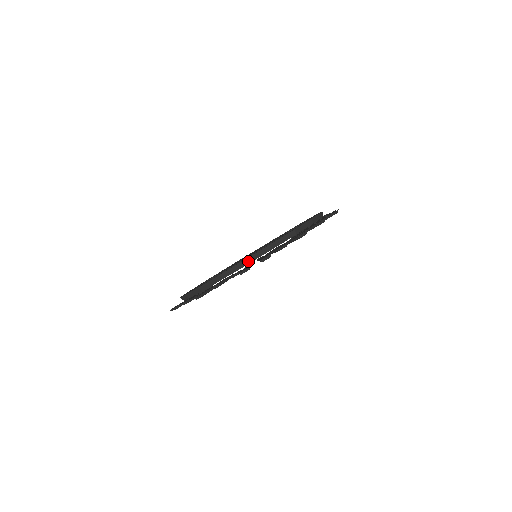
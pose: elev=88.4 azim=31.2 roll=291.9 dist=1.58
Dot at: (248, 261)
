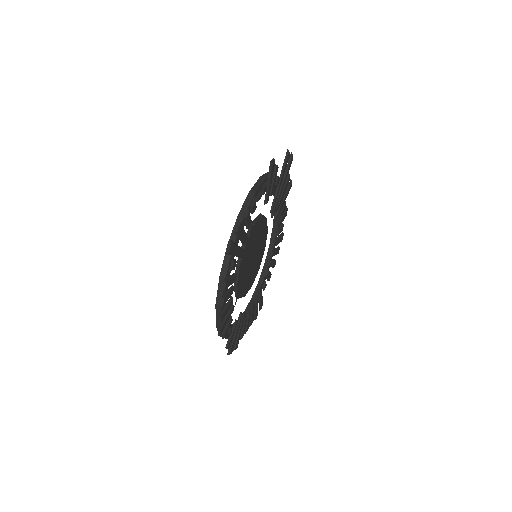
Dot at: occluded
